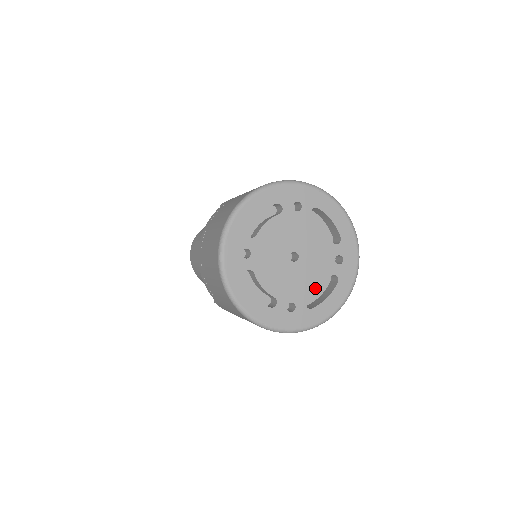
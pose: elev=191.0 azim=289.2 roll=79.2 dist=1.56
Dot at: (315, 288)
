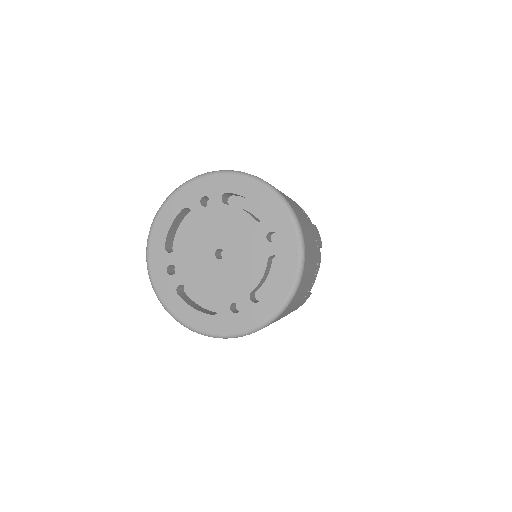
Dot at: (255, 278)
